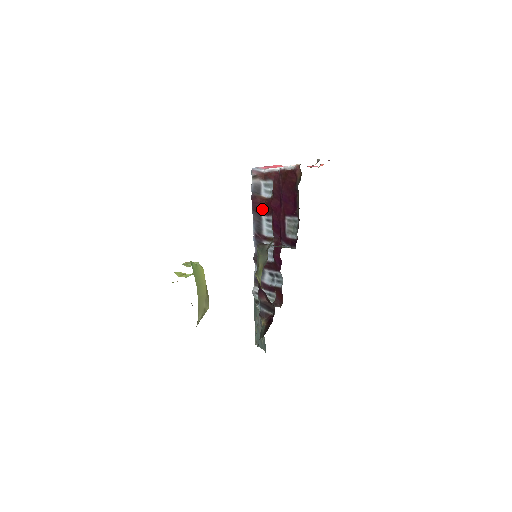
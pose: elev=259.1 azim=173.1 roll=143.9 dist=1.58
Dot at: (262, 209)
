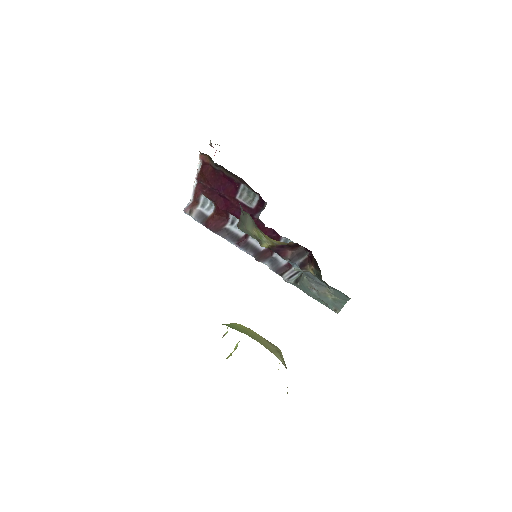
Dot at: (220, 222)
